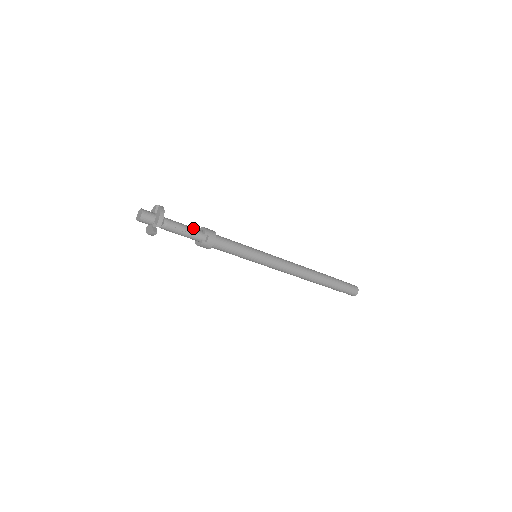
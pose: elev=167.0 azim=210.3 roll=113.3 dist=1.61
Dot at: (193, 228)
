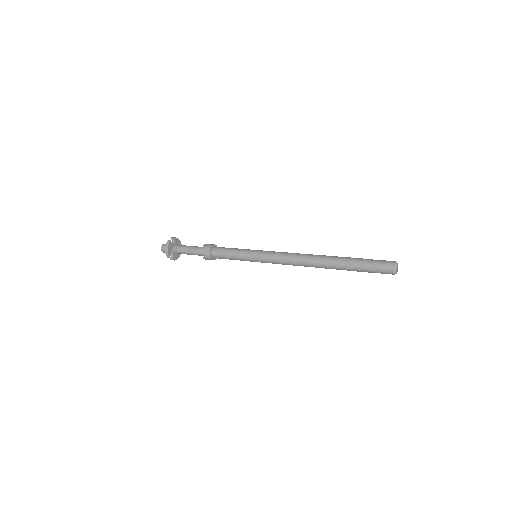
Dot at: (196, 248)
